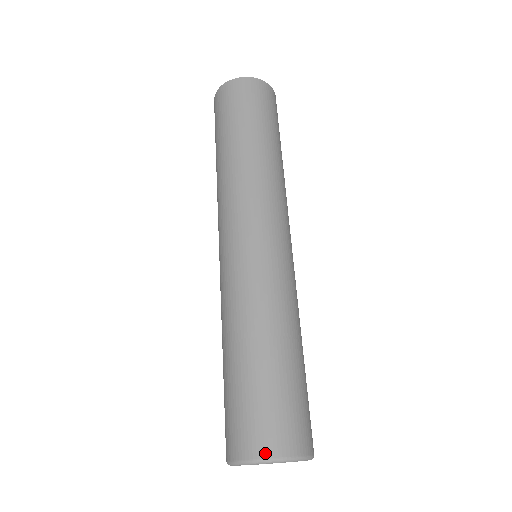
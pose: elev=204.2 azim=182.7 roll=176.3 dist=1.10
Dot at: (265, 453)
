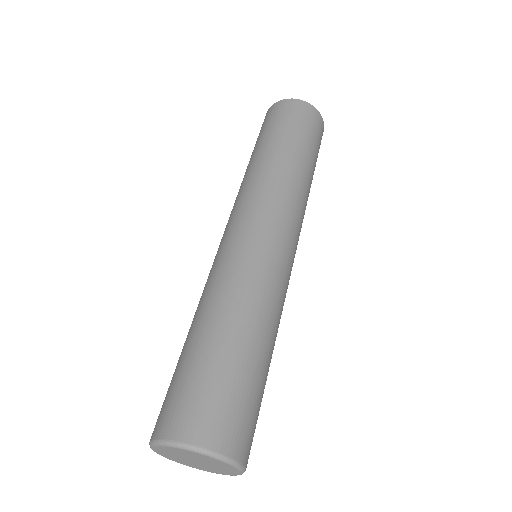
Dot at: (229, 450)
